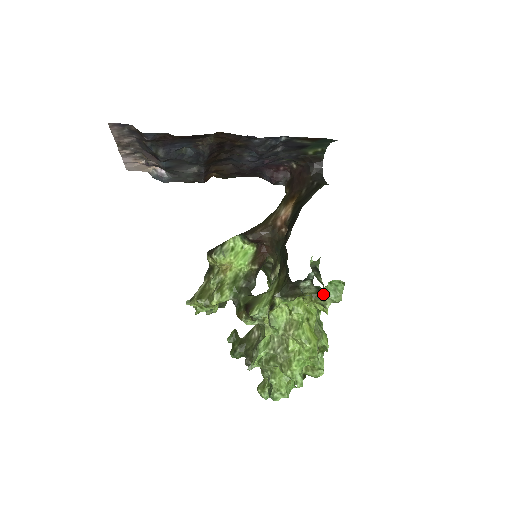
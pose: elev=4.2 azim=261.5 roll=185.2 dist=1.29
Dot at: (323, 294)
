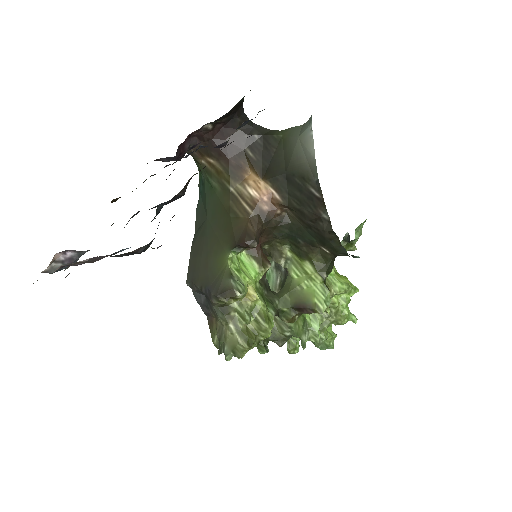
Dot at: (351, 242)
